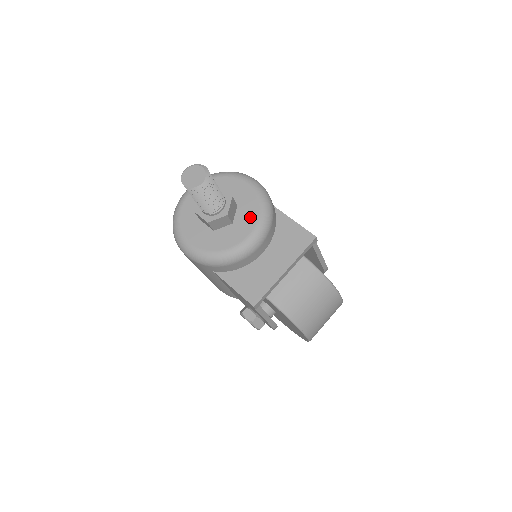
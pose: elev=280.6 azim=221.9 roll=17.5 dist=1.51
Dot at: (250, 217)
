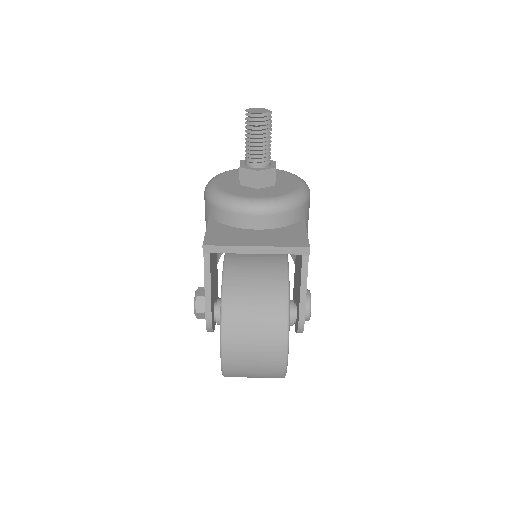
Dot at: (274, 193)
